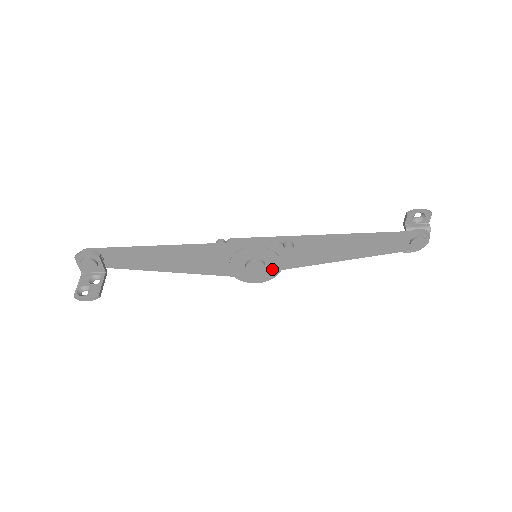
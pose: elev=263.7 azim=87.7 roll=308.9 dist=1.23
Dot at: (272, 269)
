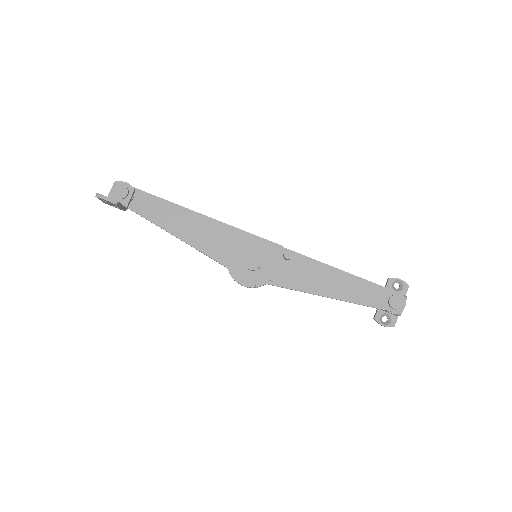
Dot at: (265, 273)
